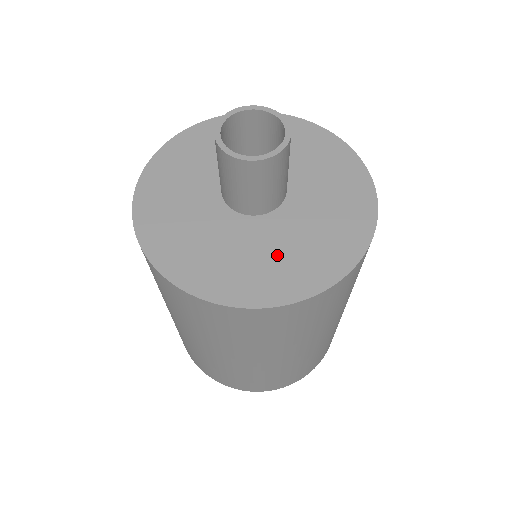
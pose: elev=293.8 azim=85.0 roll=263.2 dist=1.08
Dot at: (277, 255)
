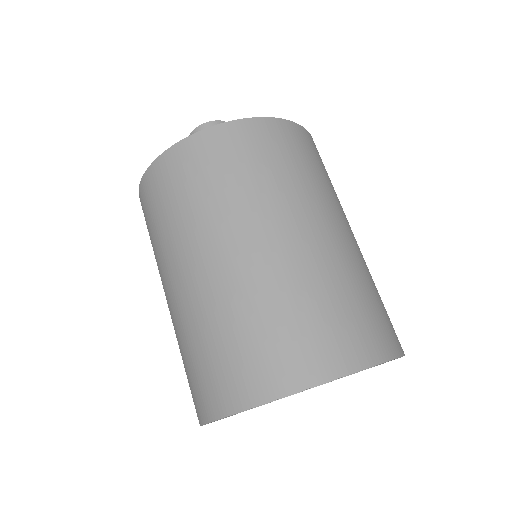
Dot at: occluded
